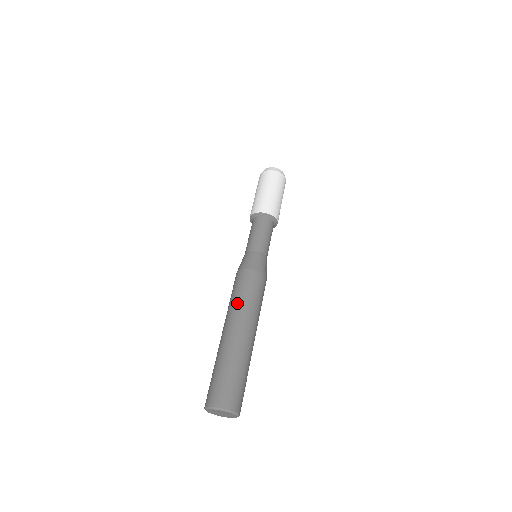
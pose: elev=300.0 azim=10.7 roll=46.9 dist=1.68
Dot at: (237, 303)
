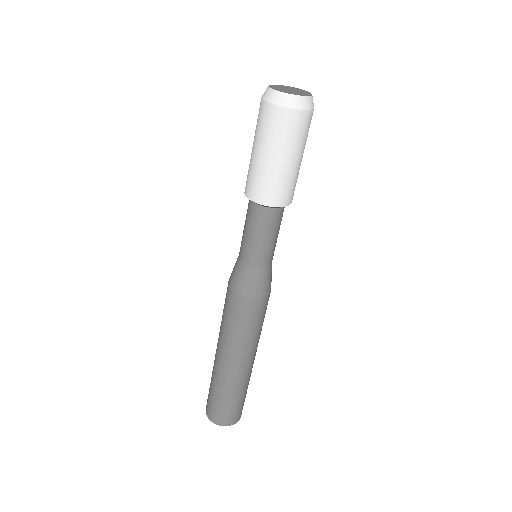
Dot at: (222, 328)
